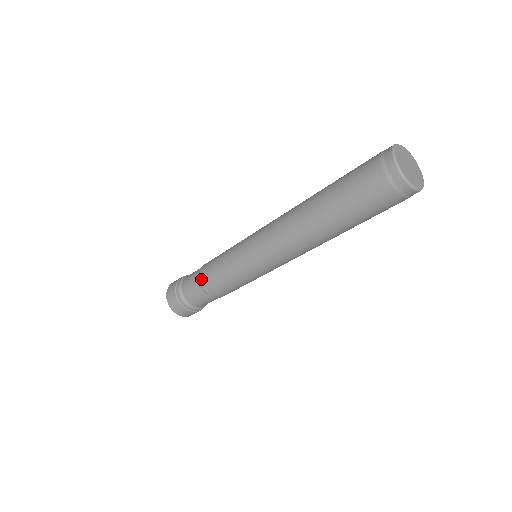
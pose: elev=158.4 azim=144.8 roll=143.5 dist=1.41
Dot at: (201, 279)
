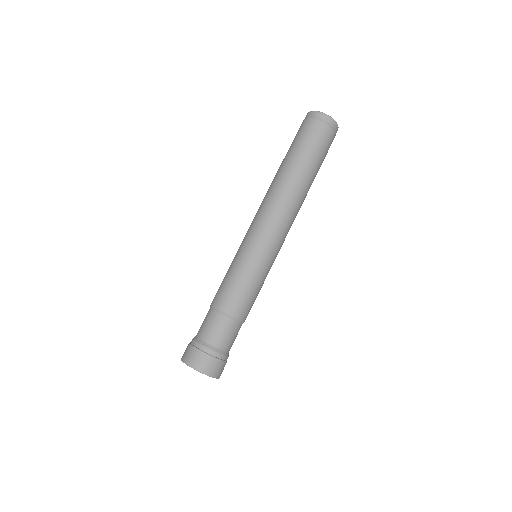
Dot at: (222, 308)
